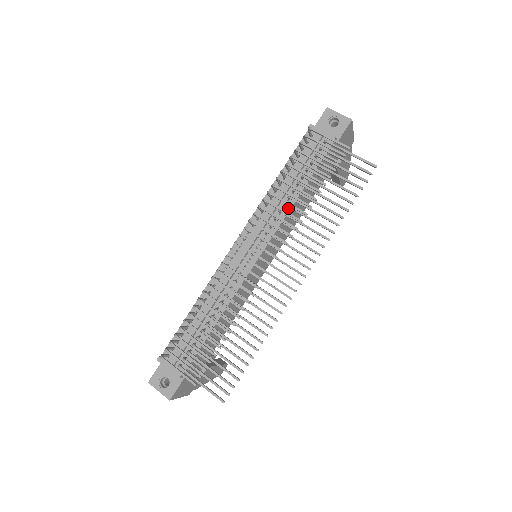
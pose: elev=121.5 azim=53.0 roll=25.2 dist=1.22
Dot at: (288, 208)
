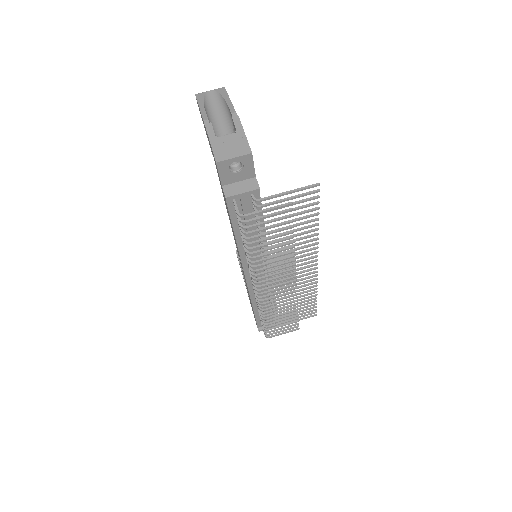
Dot at: occluded
